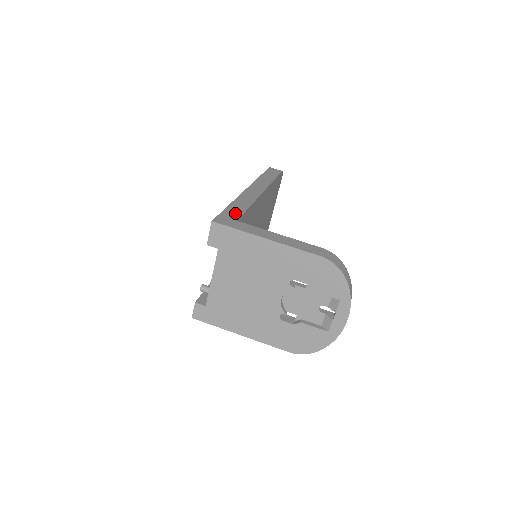
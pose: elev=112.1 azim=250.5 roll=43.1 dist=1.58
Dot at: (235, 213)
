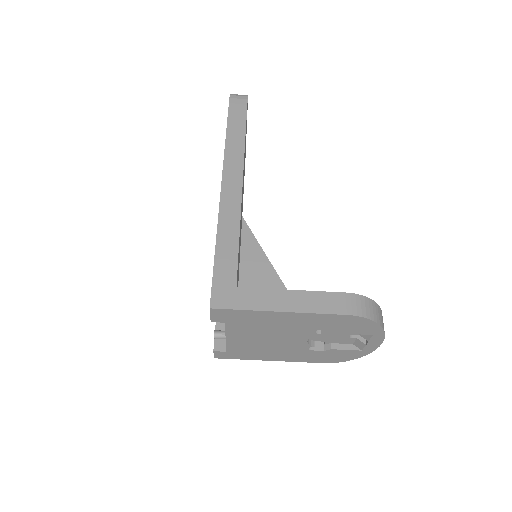
Dot at: (228, 268)
